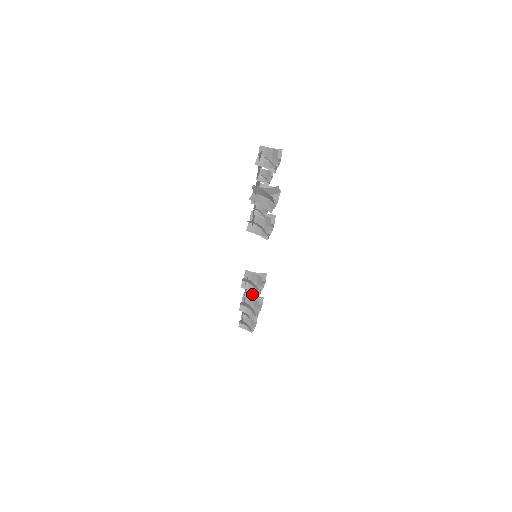
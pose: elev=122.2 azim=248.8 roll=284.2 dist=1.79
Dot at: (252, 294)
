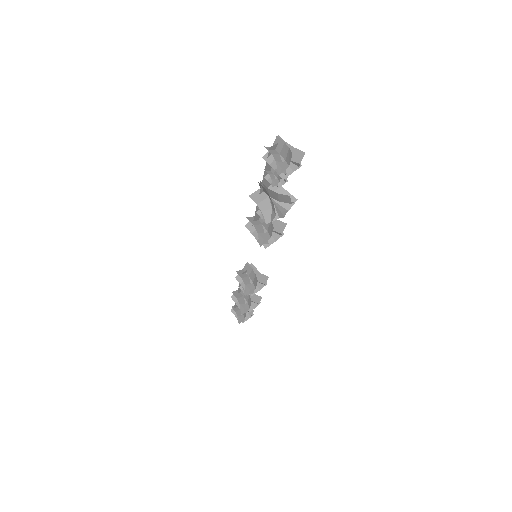
Dot at: occluded
